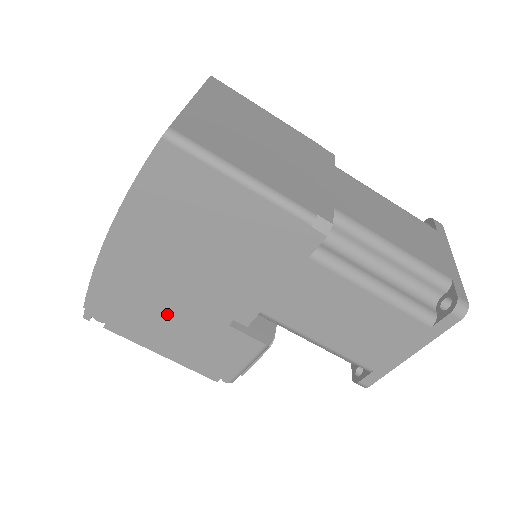
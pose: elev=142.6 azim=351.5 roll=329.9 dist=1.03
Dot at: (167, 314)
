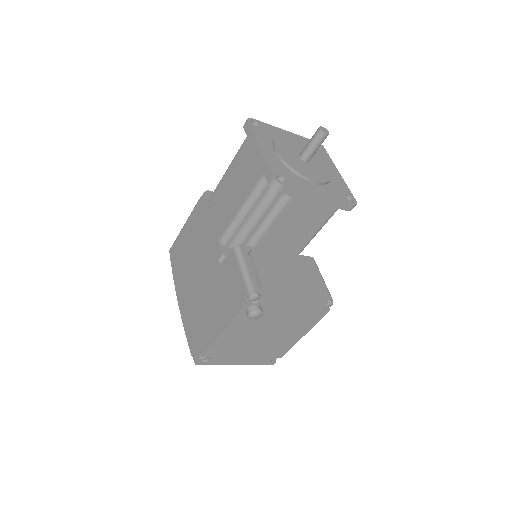
Dot at: (206, 303)
